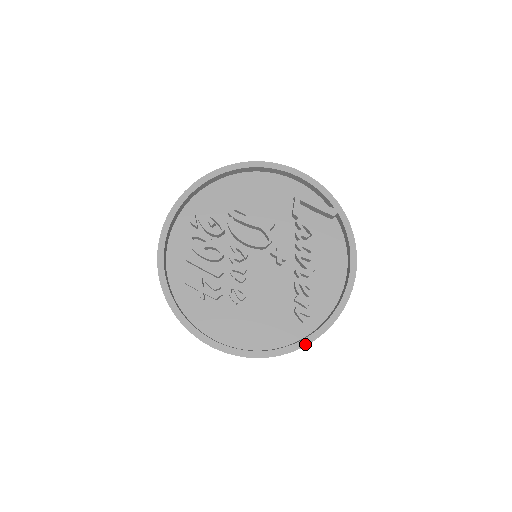
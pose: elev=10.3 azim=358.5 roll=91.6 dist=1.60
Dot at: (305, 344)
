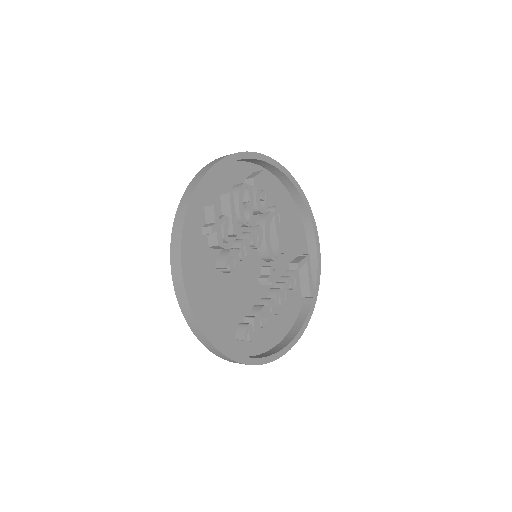
Dot at: (232, 357)
